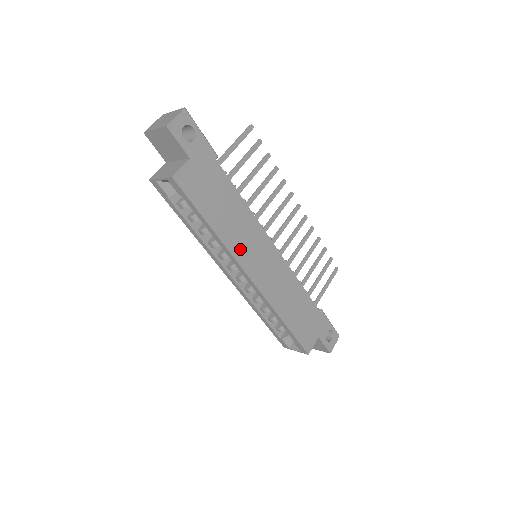
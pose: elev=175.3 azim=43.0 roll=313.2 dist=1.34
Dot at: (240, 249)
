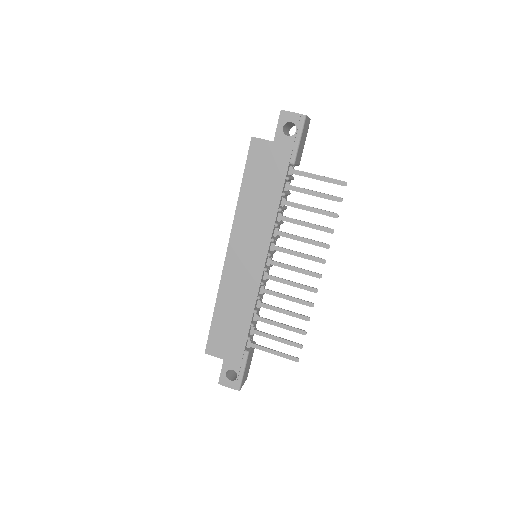
Dot at: (242, 227)
